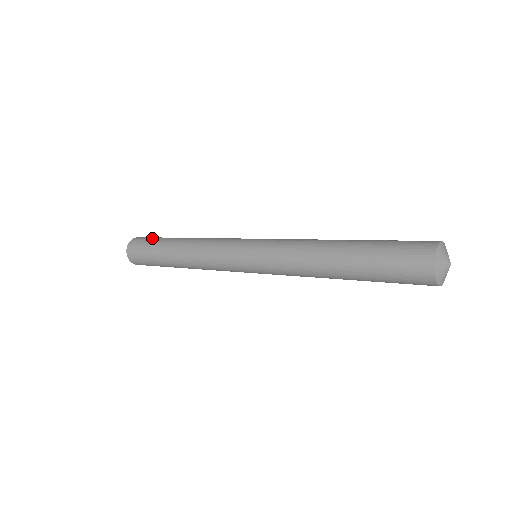
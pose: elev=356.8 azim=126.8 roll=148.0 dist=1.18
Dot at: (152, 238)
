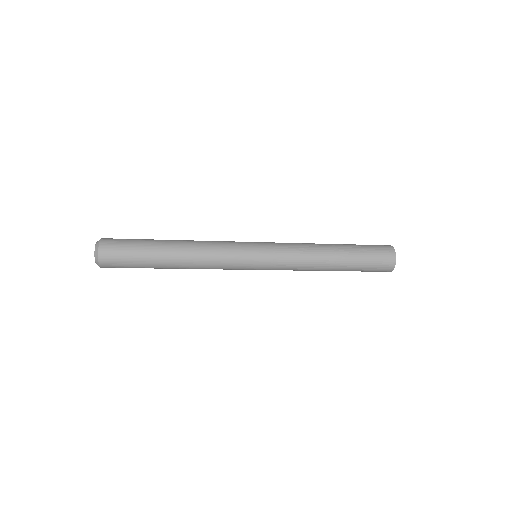
Dot at: (130, 247)
